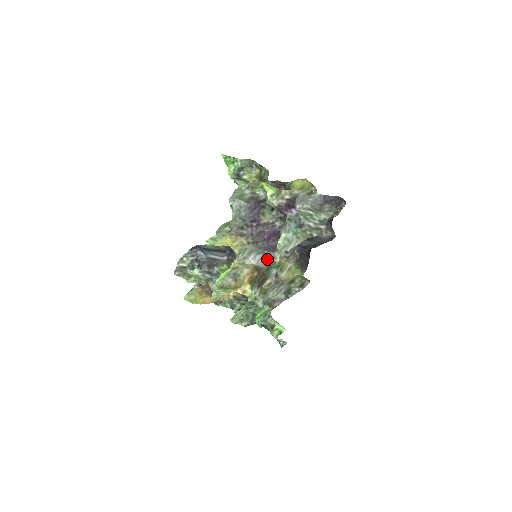
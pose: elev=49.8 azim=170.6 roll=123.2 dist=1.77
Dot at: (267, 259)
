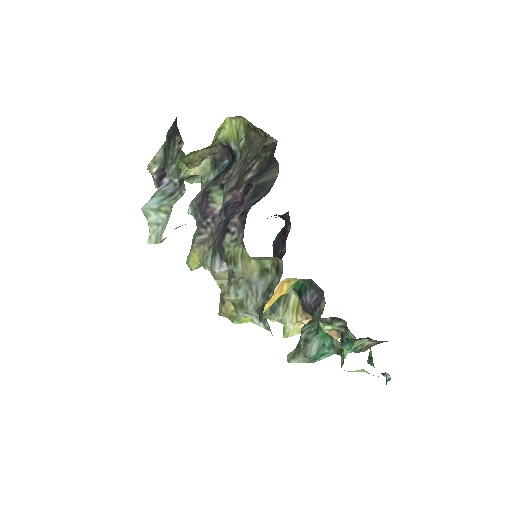
Dot at: (223, 257)
